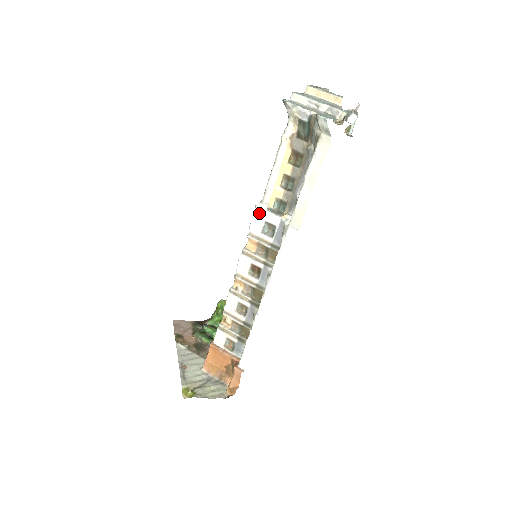
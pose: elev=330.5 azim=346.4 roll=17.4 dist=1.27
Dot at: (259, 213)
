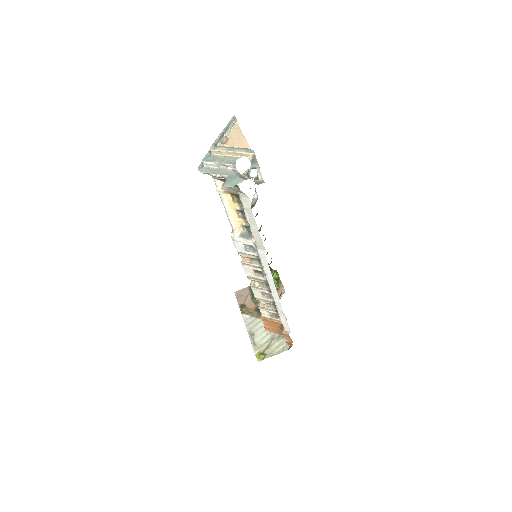
Dot at: (235, 241)
